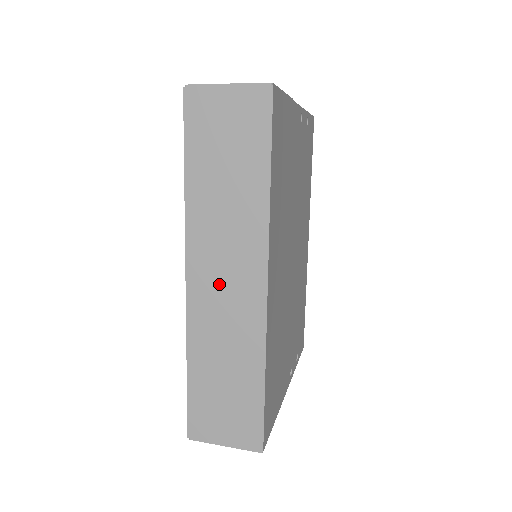
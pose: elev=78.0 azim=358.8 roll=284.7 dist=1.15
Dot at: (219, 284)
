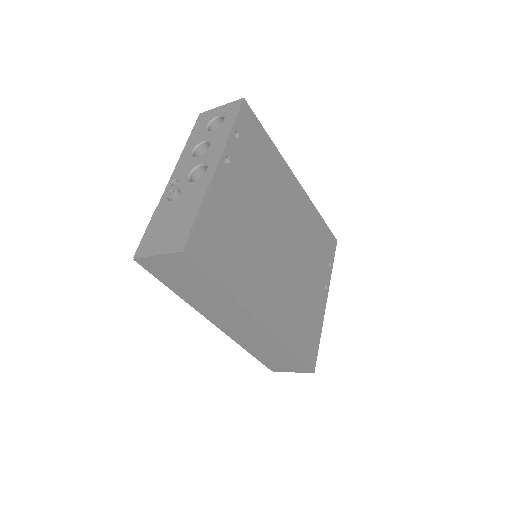
Dot at: (235, 326)
